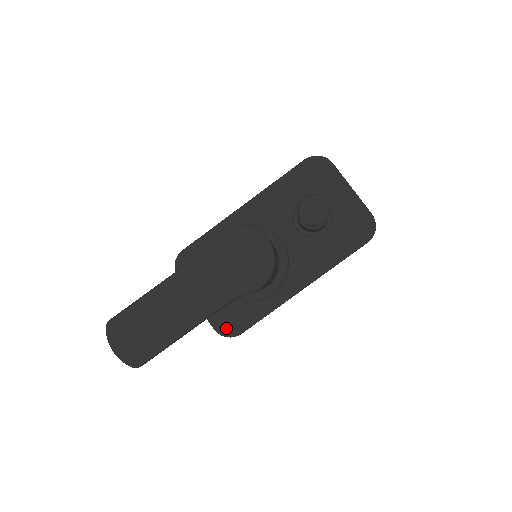
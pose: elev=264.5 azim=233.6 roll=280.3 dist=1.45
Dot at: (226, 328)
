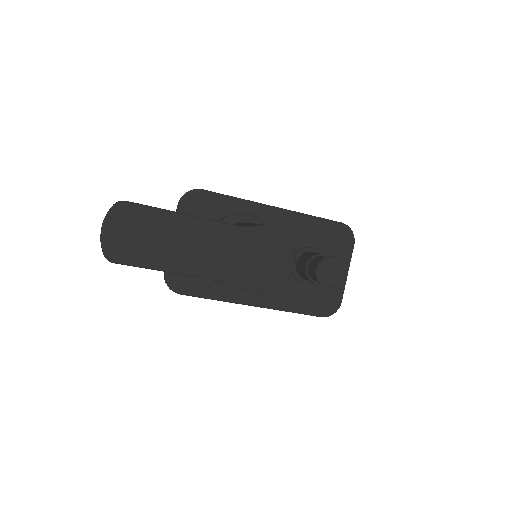
Dot at: (174, 279)
